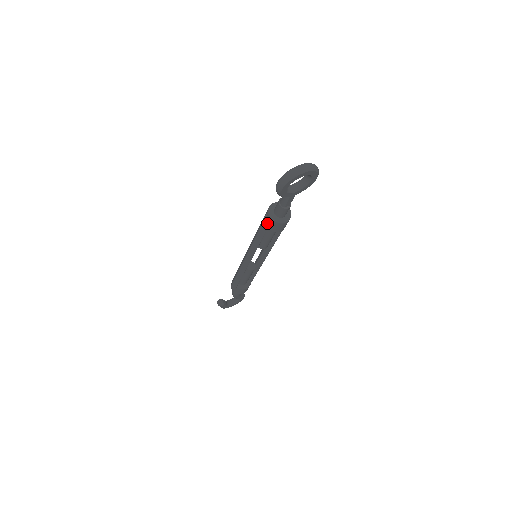
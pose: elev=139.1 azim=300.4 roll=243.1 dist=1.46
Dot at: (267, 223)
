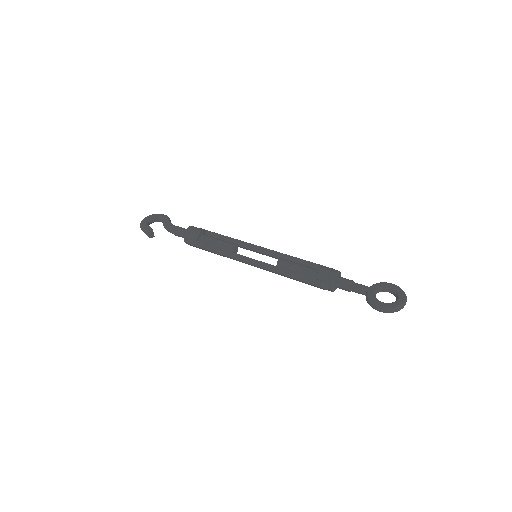
Dot at: (324, 289)
